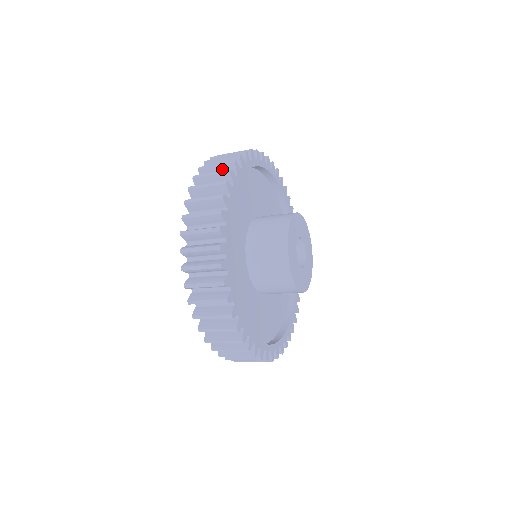
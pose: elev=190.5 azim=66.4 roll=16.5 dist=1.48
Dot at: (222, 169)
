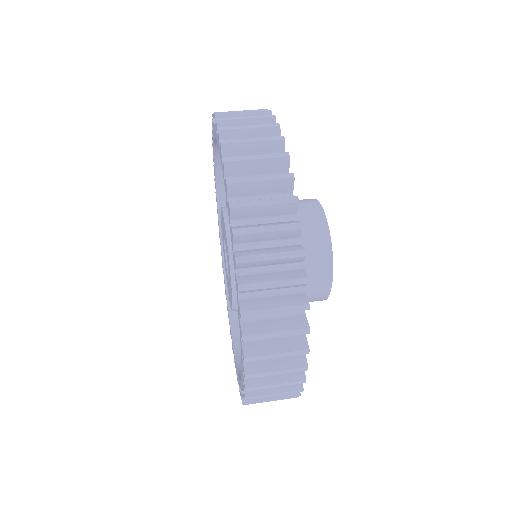
Dot at: (277, 235)
